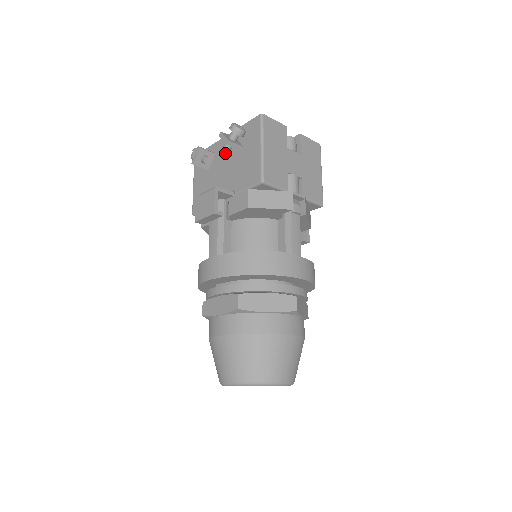
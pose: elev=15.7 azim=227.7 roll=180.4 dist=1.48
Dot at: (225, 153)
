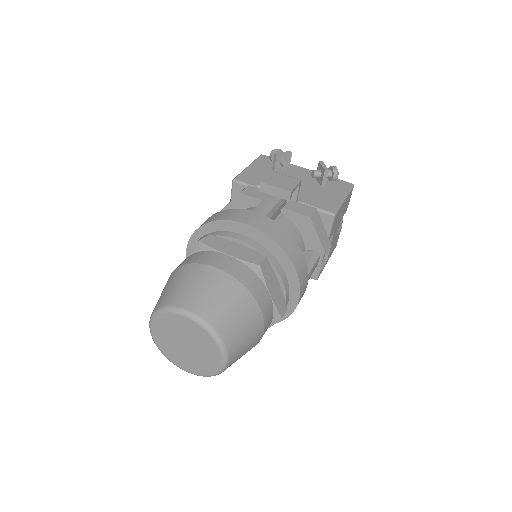
Dot at: (302, 176)
